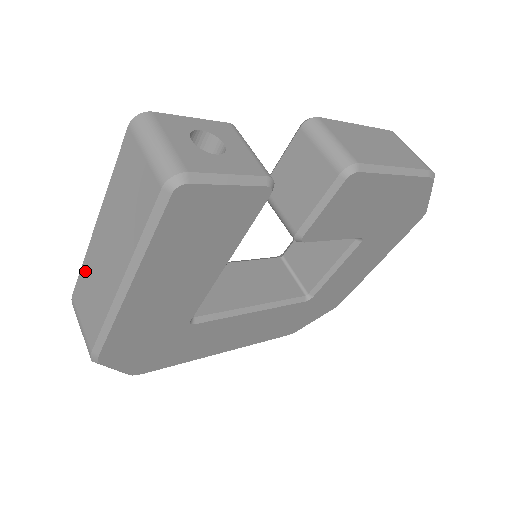
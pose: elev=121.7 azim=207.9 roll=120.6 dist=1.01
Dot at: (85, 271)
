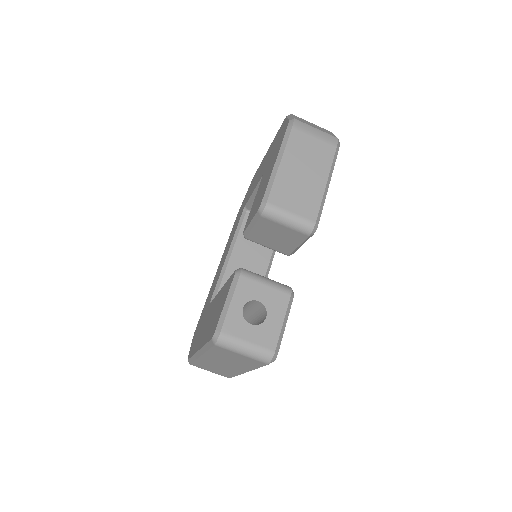
Dot at: (200, 363)
